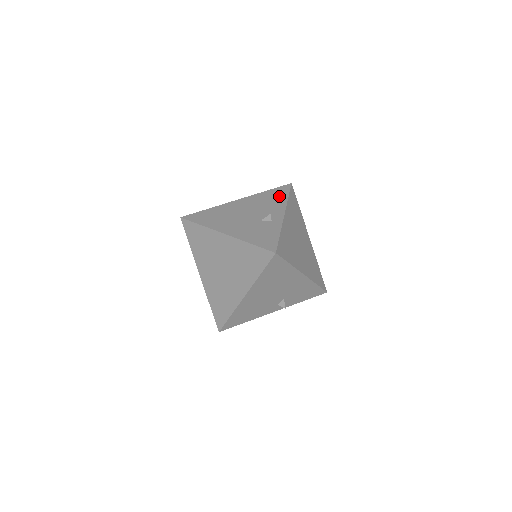
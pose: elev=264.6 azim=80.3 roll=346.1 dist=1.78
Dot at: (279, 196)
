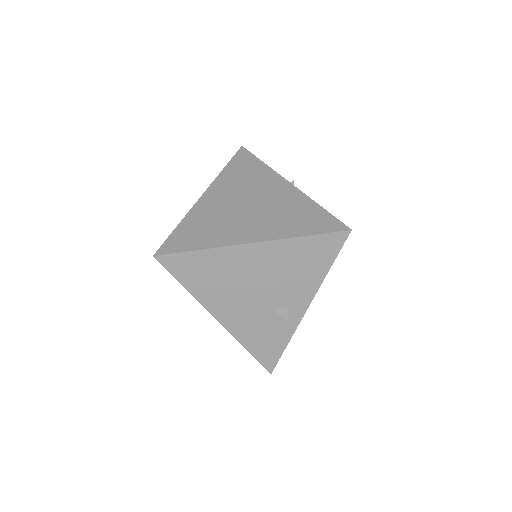
Dot at: (318, 262)
